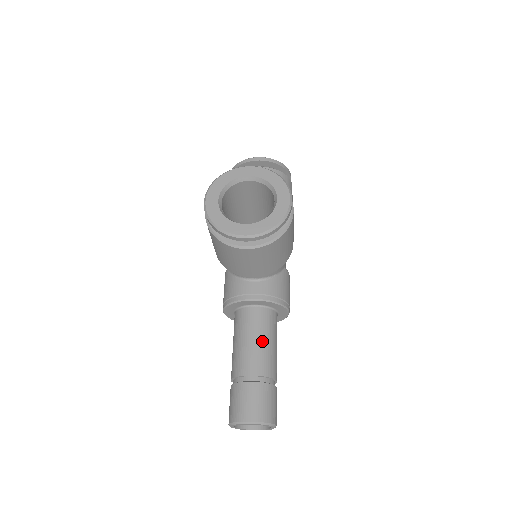
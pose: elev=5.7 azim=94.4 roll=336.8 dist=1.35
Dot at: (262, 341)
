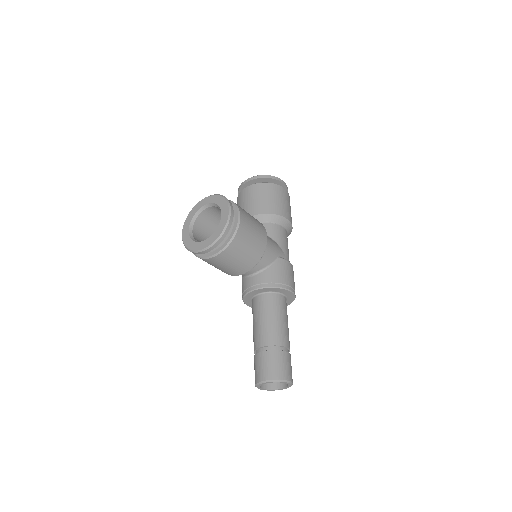
Dot at: (267, 319)
